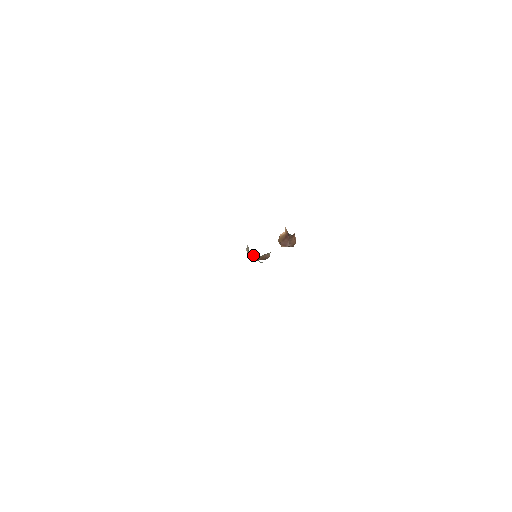
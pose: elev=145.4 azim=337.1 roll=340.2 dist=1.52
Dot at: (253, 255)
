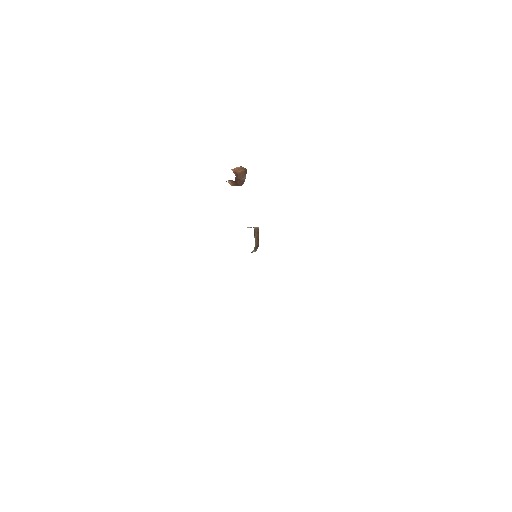
Dot at: (252, 251)
